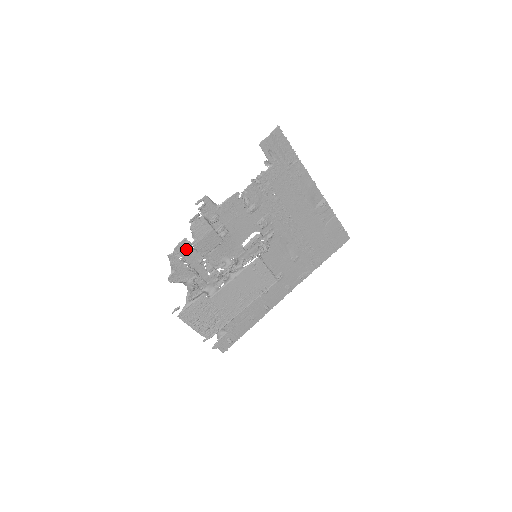
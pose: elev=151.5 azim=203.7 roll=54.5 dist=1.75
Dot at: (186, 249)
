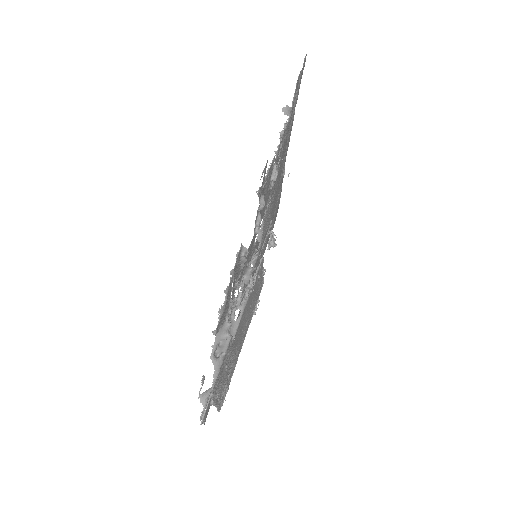
Dot at: (237, 264)
